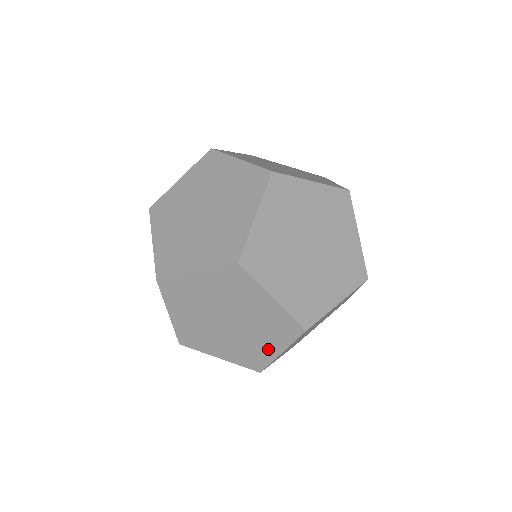
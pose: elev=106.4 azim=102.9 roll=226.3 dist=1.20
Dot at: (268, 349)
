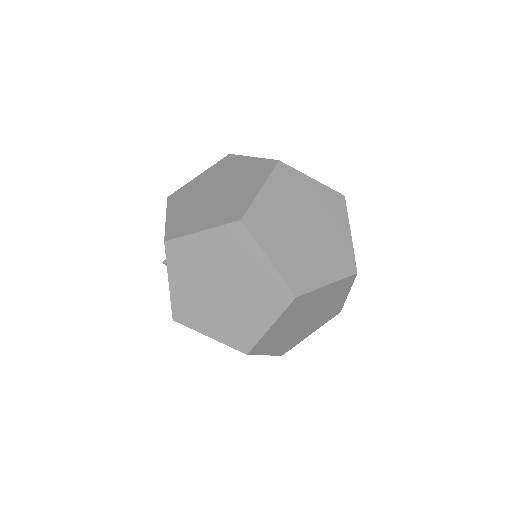
Dot at: (258, 323)
